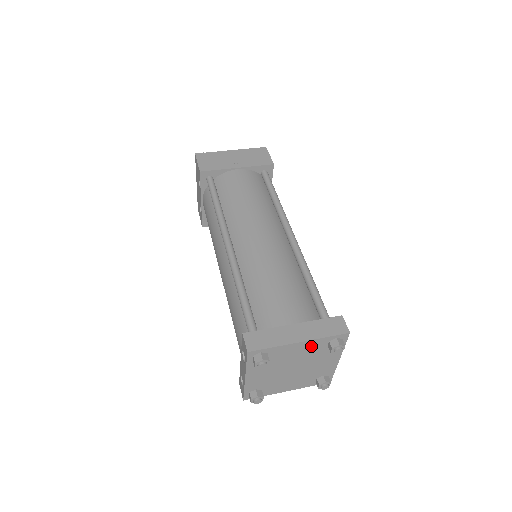
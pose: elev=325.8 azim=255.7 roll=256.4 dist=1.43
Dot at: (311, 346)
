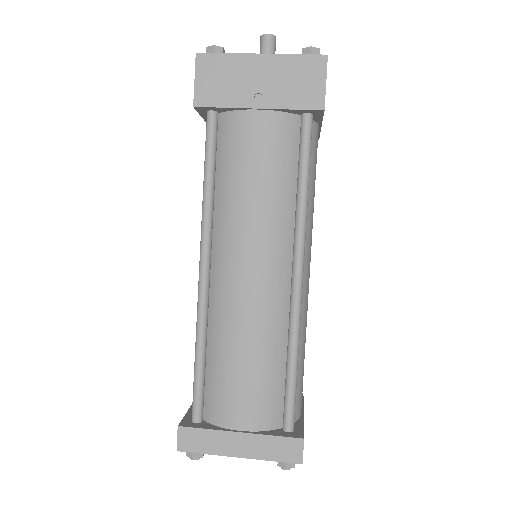
Dot at: occluded
